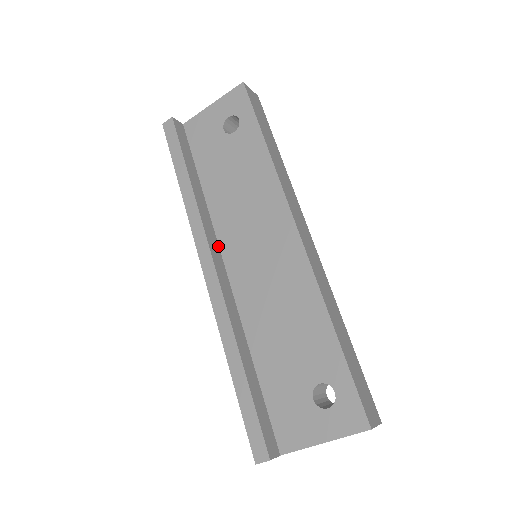
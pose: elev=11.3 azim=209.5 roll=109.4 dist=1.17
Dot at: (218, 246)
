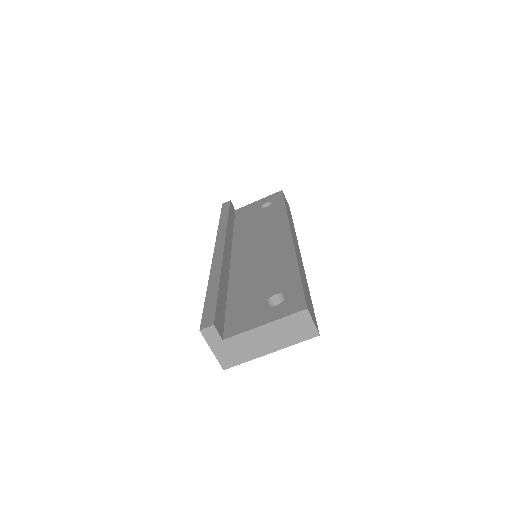
Dot at: (231, 249)
